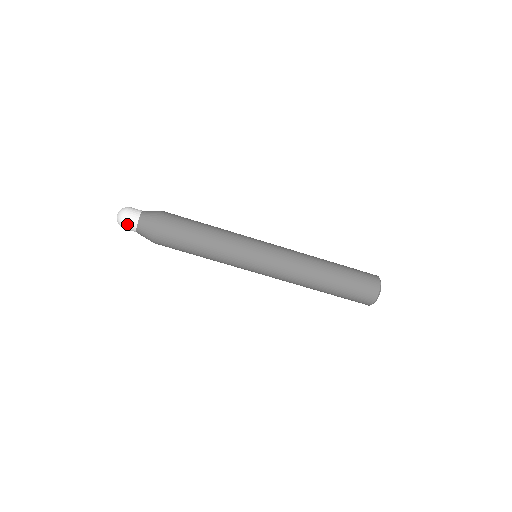
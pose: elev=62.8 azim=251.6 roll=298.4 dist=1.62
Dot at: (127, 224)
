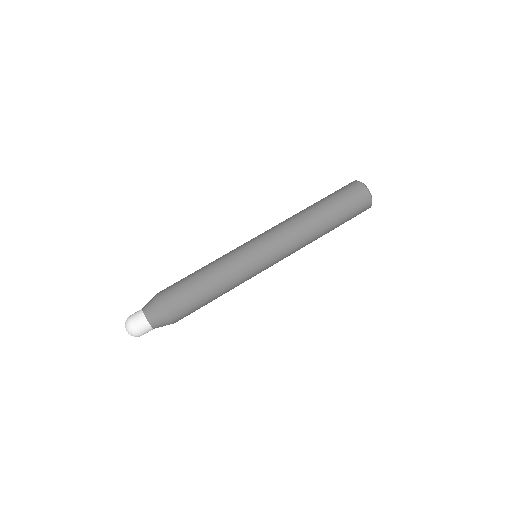
Dot at: (142, 332)
